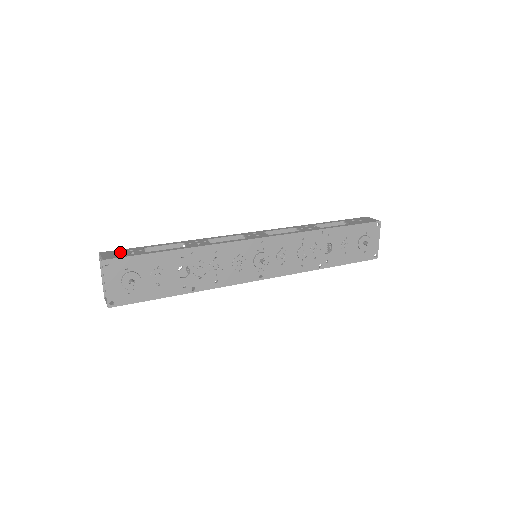
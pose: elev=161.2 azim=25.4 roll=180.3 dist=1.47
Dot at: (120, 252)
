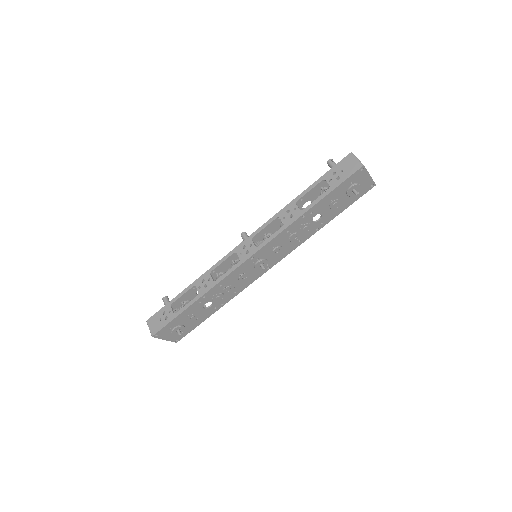
Dot at: (158, 318)
